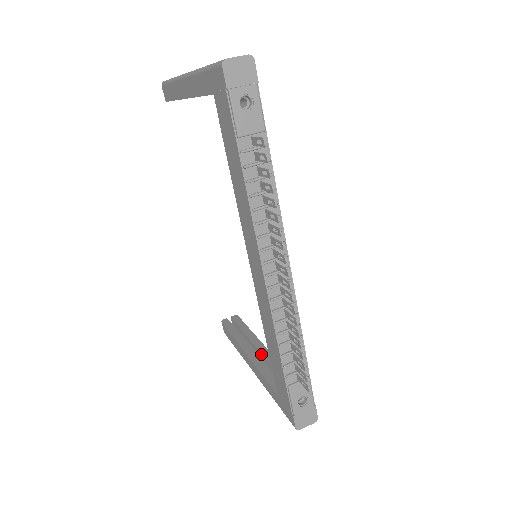
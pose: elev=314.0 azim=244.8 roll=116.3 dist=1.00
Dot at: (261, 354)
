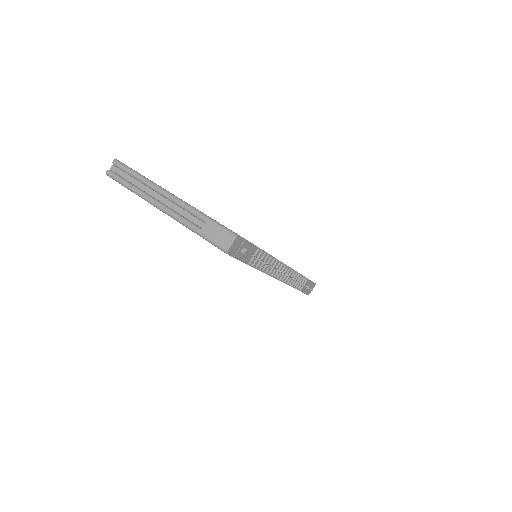
Dot at: occluded
